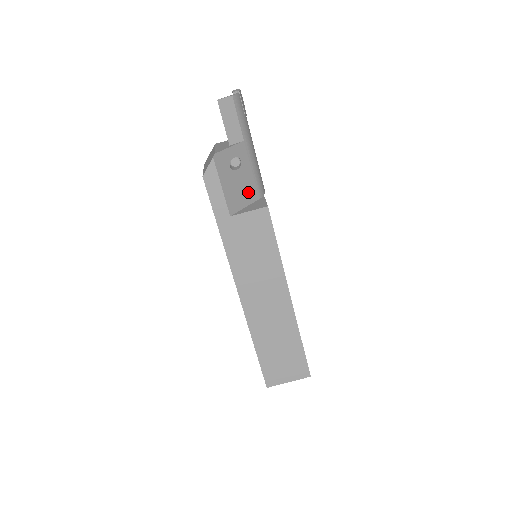
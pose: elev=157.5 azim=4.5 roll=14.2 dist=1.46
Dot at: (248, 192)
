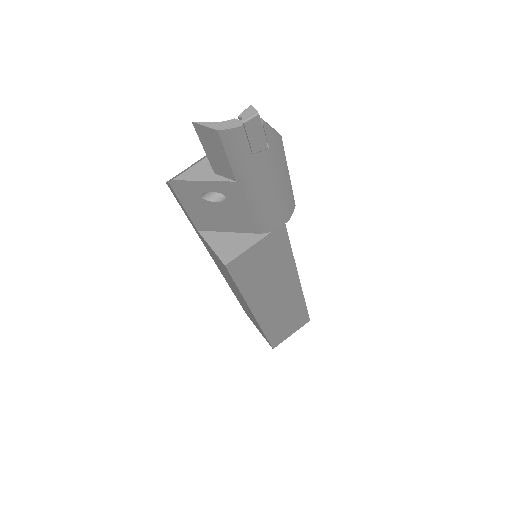
Dot at: (236, 223)
